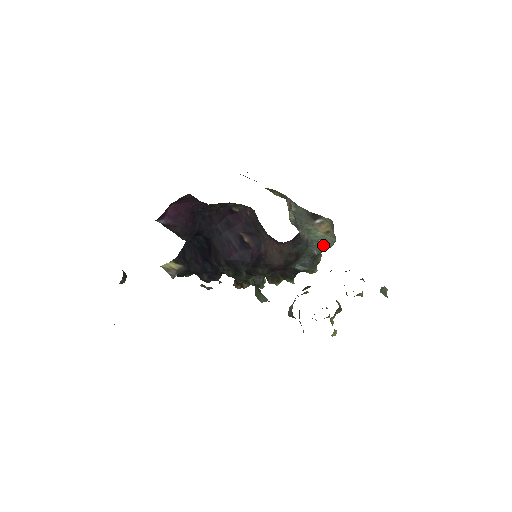
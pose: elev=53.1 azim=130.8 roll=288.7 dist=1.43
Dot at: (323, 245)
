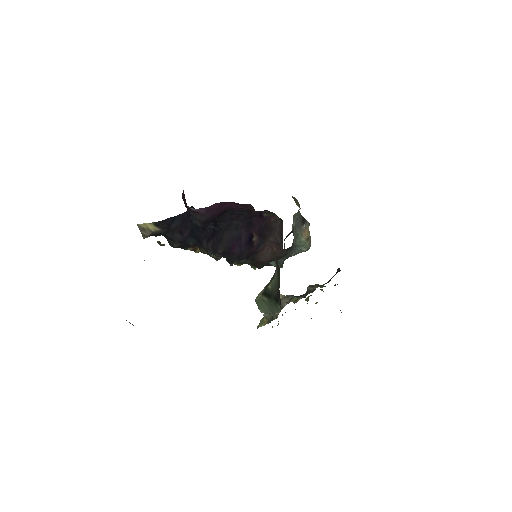
Dot at: (301, 250)
